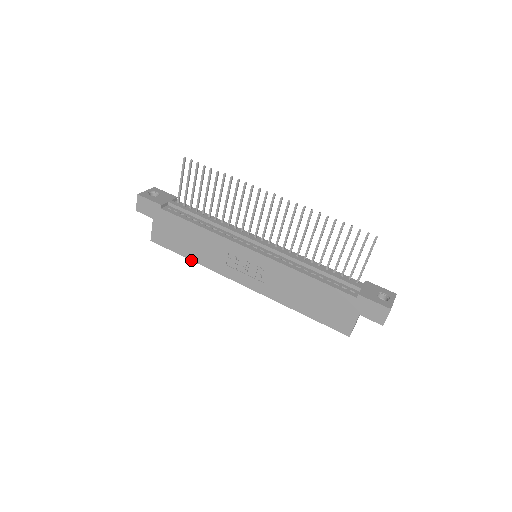
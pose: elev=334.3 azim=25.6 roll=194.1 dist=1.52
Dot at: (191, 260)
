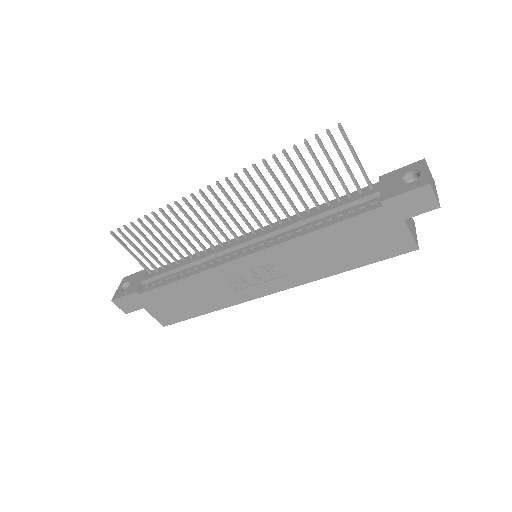
Dot at: occluded
